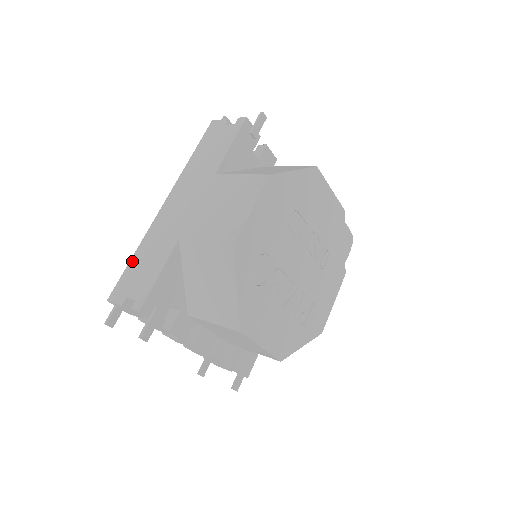
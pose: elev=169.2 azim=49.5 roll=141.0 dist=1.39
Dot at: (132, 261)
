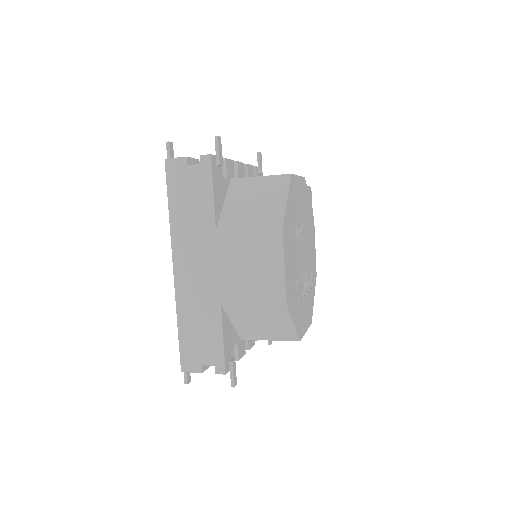
Dot at: (181, 332)
